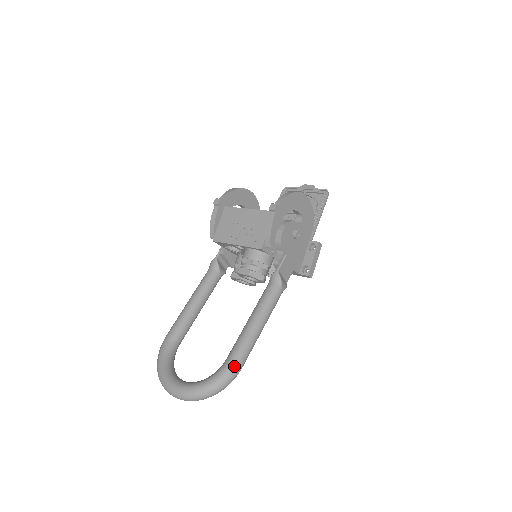
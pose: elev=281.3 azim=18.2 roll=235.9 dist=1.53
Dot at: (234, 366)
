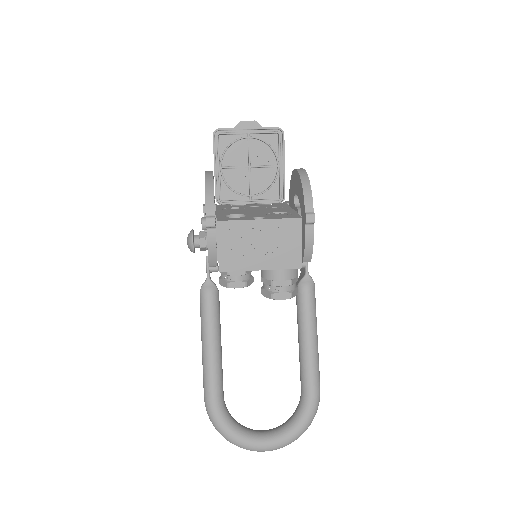
Dot at: (319, 395)
